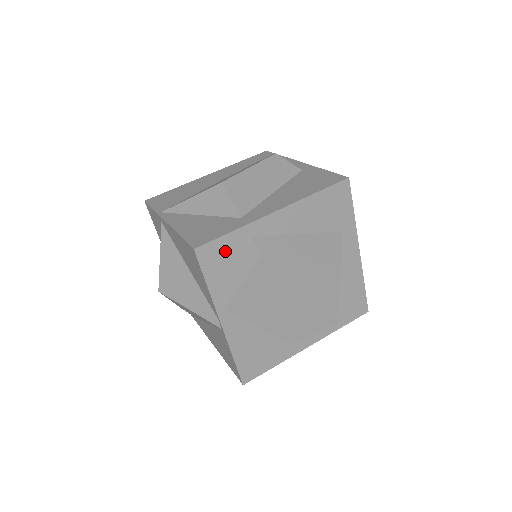
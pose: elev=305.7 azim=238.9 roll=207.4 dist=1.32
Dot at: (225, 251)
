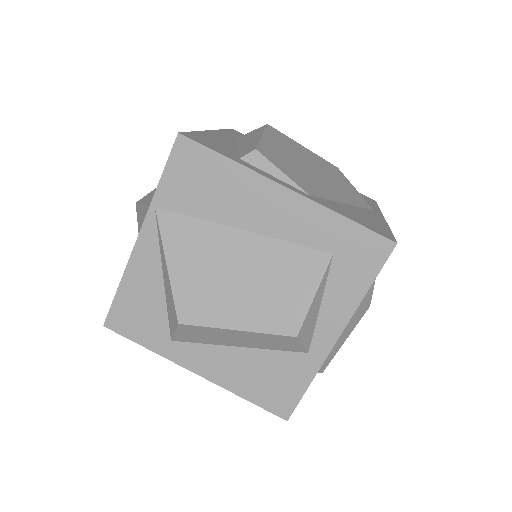
Dot at: occluded
